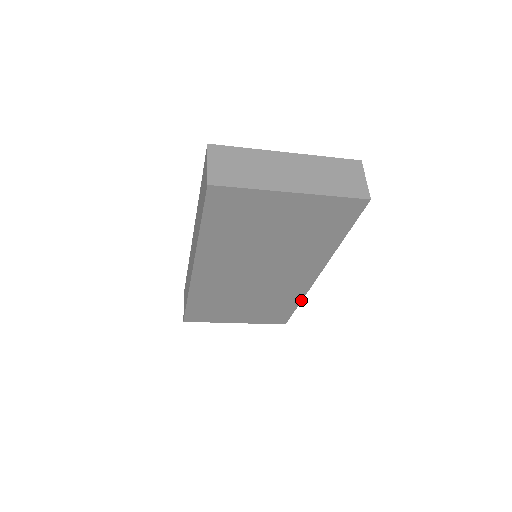
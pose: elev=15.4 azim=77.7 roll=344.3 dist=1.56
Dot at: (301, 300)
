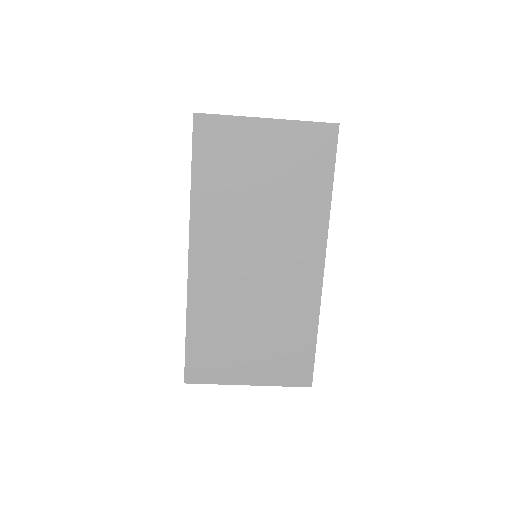
Dot at: (318, 321)
